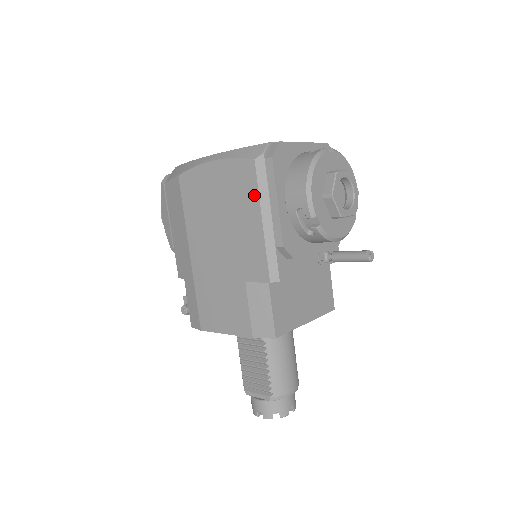
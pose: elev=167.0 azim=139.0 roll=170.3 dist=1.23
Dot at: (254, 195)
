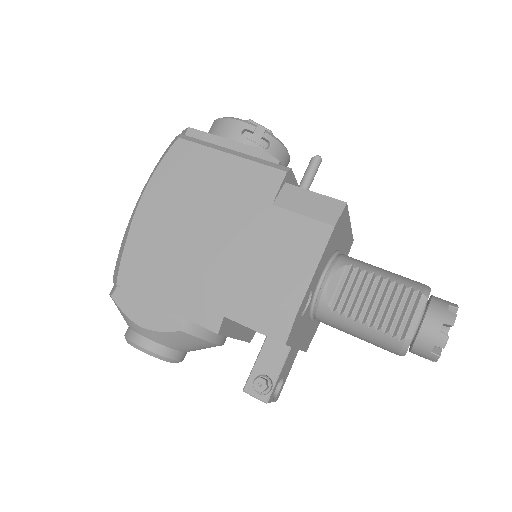
Dot at: (204, 152)
